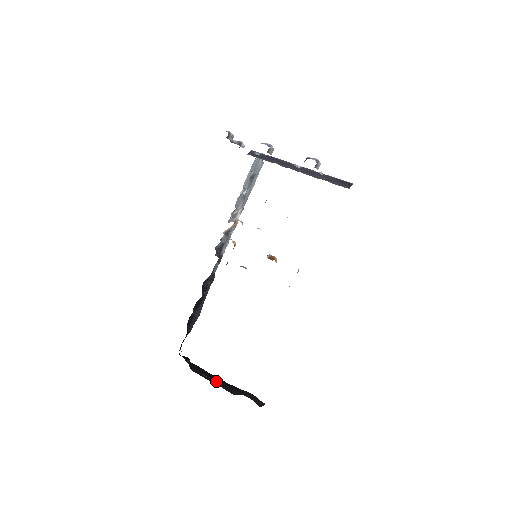
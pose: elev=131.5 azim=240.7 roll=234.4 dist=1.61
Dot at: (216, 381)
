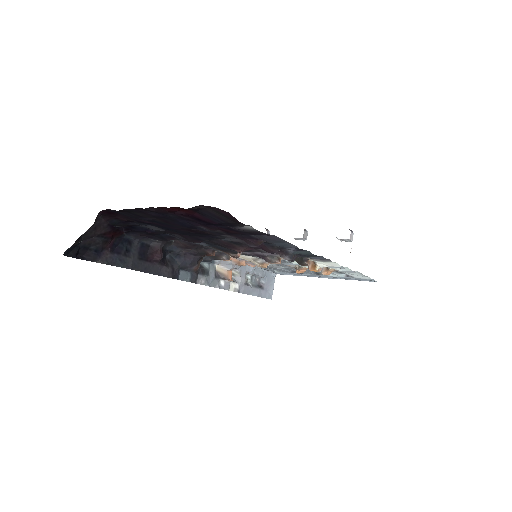
Dot at: occluded
